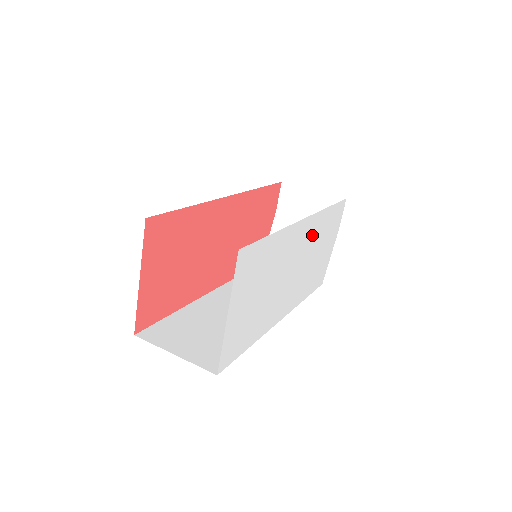
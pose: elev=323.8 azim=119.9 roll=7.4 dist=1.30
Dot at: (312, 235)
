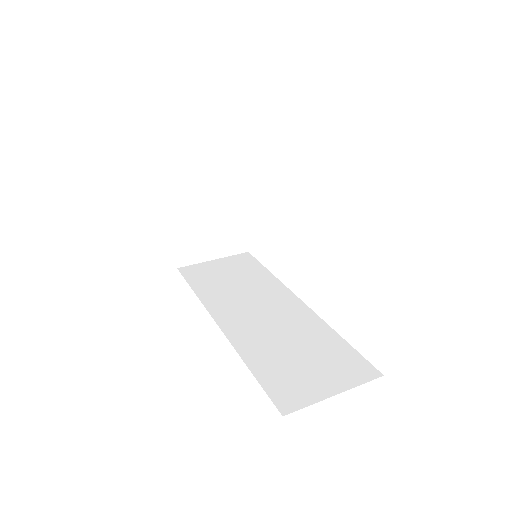
Dot at: occluded
